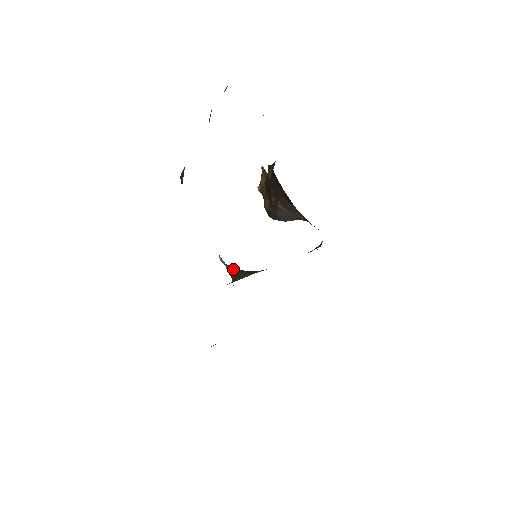
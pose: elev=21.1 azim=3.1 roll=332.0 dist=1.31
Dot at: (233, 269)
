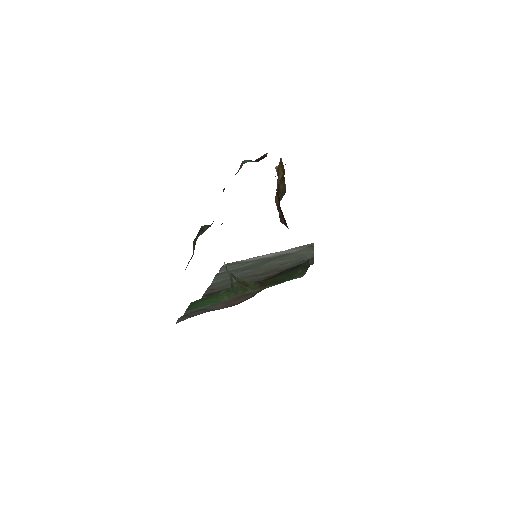
Dot at: (233, 278)
